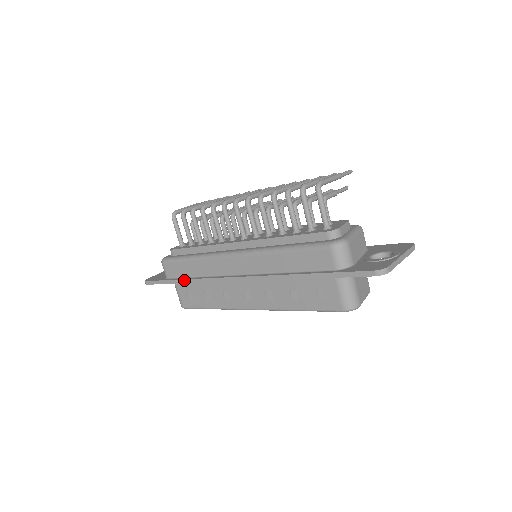
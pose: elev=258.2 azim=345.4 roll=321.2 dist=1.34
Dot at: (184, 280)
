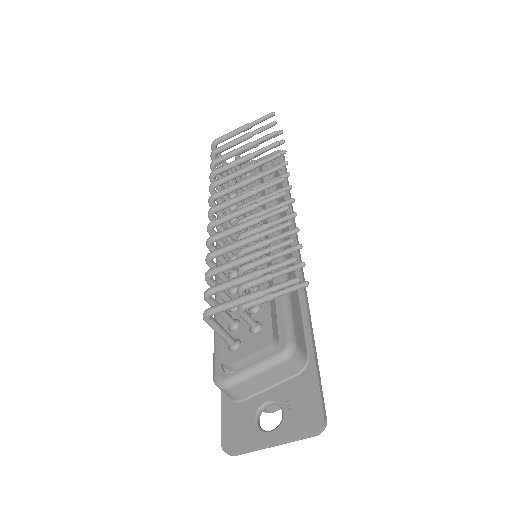
Dot at: occluded
